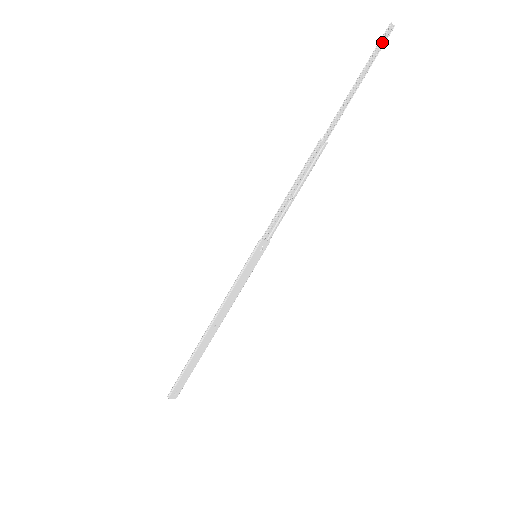
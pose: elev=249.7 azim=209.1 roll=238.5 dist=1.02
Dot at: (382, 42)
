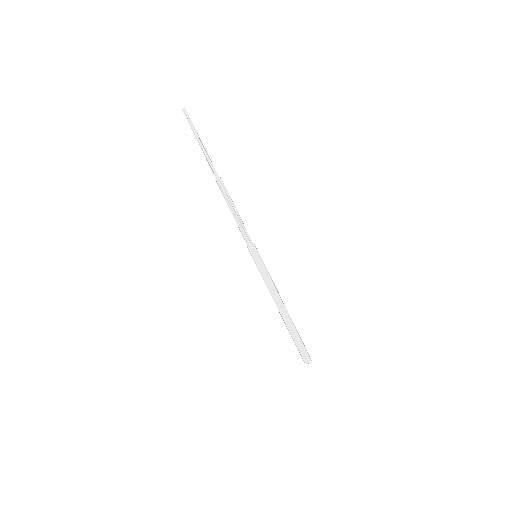
Dot at: (189, 118)
